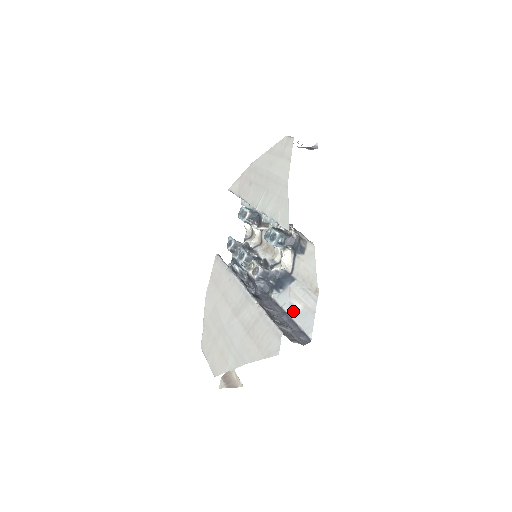
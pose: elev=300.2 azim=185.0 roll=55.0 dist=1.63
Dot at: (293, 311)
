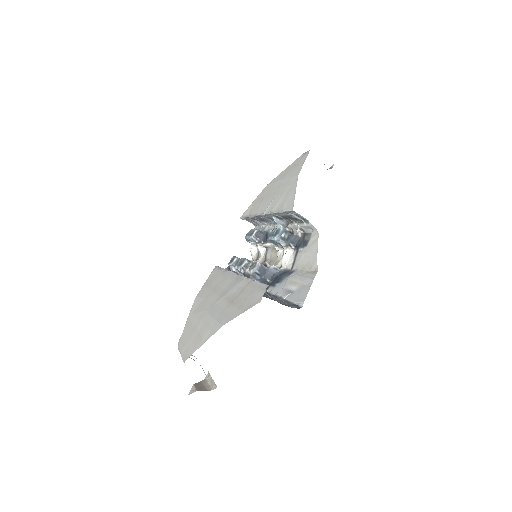
Dot at: (286, 293)
